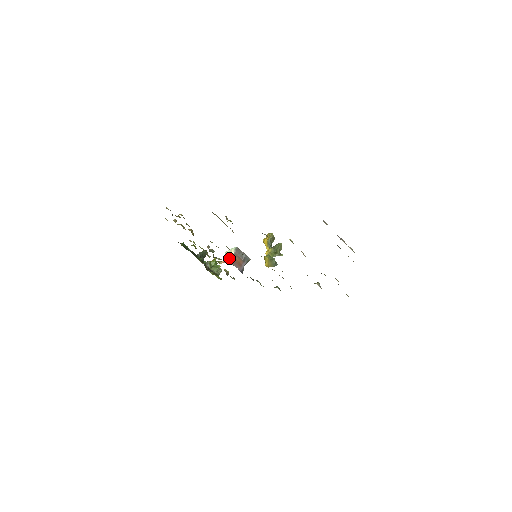
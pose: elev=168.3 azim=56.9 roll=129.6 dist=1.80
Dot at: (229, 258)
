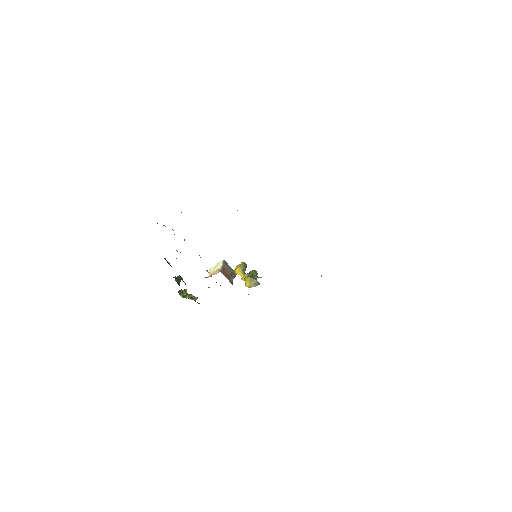
Dot at: (219, 269)
